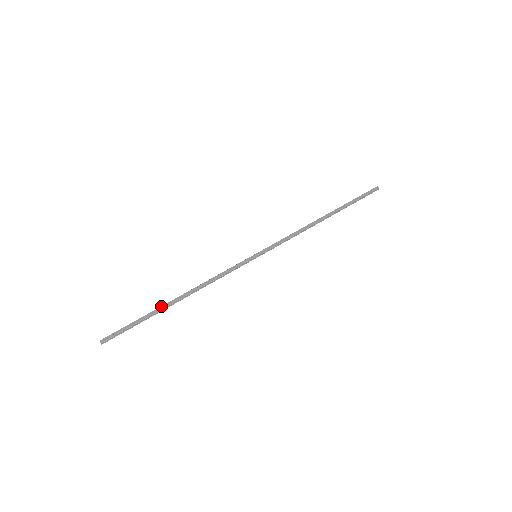
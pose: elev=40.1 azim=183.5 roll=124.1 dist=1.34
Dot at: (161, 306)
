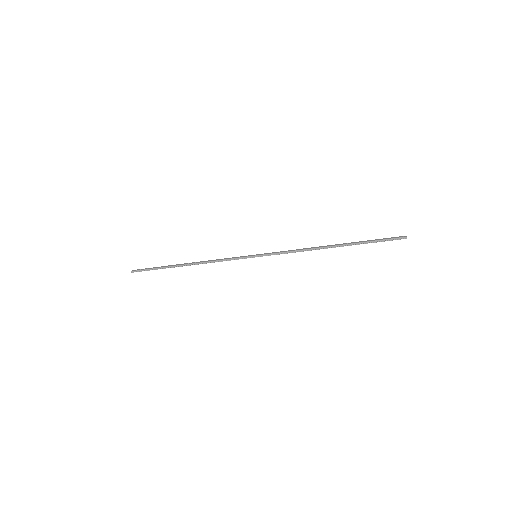
Dot at: occluded
